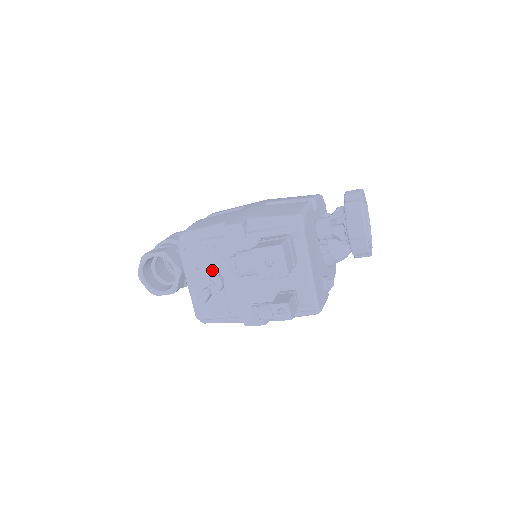
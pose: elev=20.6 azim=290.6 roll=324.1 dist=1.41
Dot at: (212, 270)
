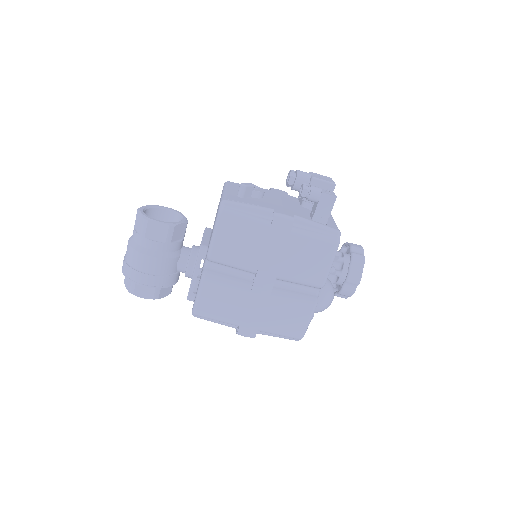
Dot at: occluded
